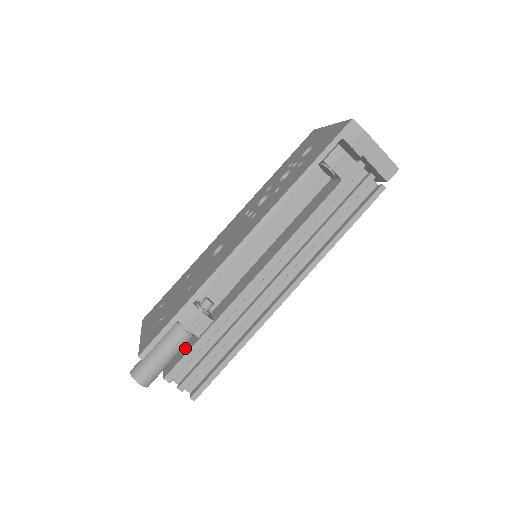
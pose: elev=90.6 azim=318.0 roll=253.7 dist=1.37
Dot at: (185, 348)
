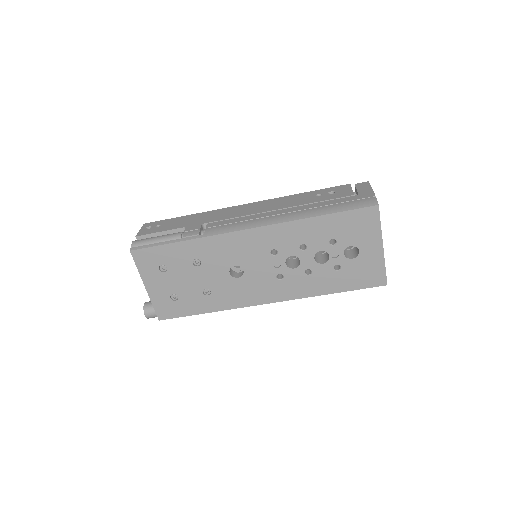
Dot at: occluded
